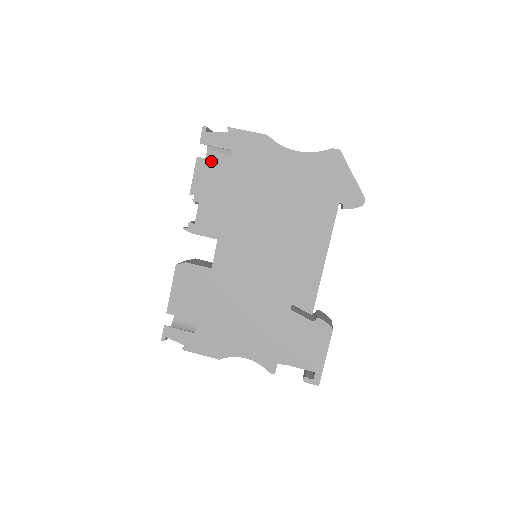
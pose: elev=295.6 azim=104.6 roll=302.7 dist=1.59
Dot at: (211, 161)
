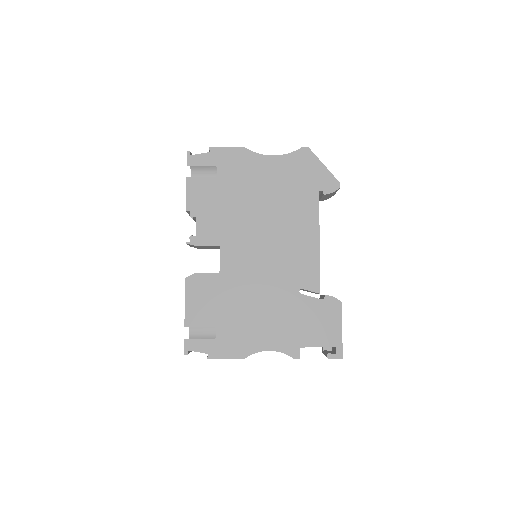
Dot at: (200, 179)
